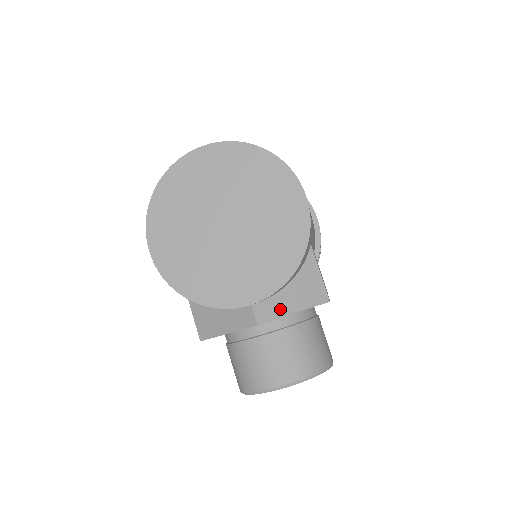
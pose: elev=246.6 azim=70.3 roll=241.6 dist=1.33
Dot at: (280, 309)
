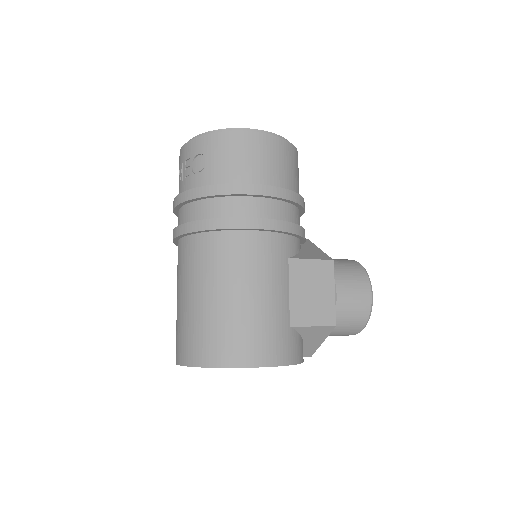
Dot at: (313, 348)
